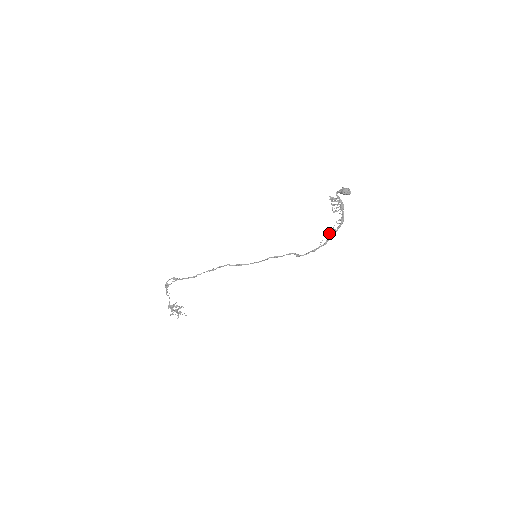
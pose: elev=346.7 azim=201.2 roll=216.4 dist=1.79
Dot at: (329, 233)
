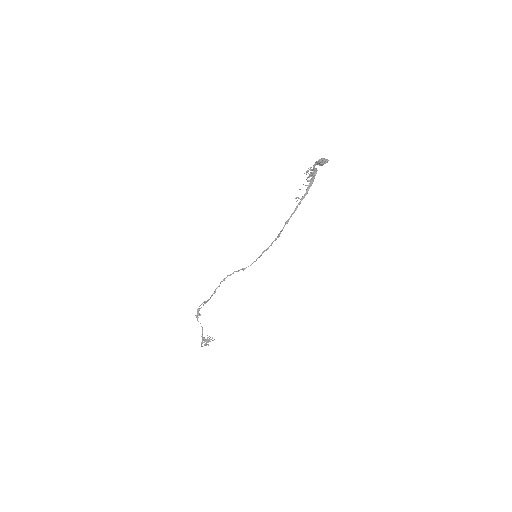
Dot at: (297, 197)
